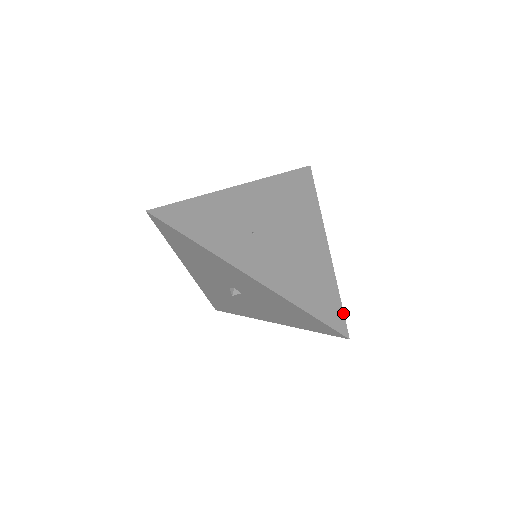
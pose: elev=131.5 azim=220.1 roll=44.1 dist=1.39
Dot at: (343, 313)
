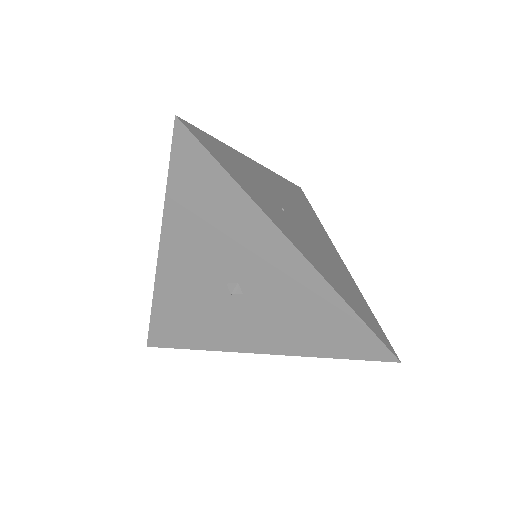
Dot at: (383, 332)
